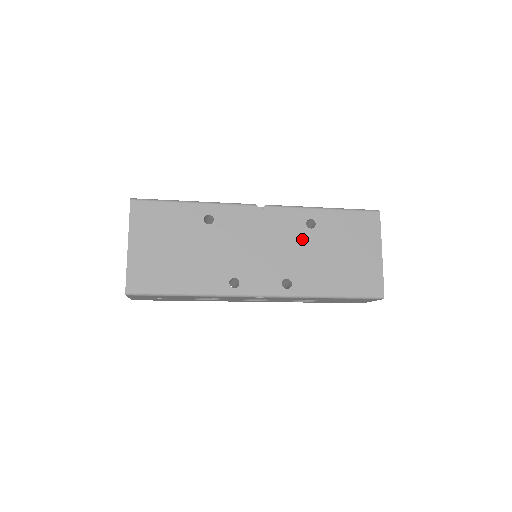
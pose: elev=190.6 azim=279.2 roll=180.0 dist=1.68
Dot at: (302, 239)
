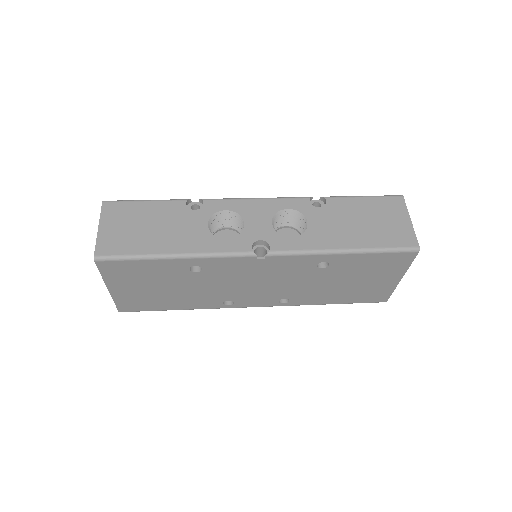
Dot at: (309, 276)
